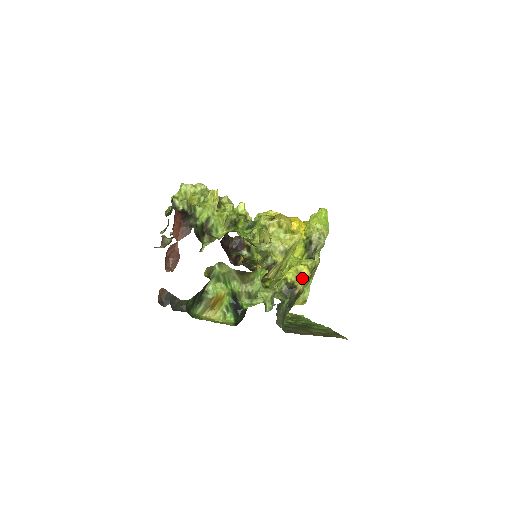
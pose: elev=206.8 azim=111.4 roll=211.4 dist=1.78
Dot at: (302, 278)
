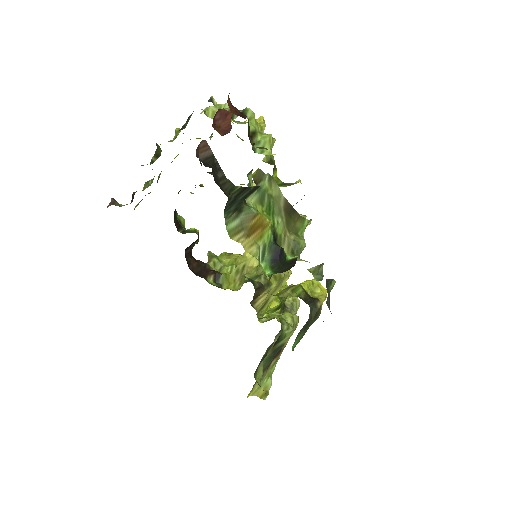
Dot at: (321, 294)
